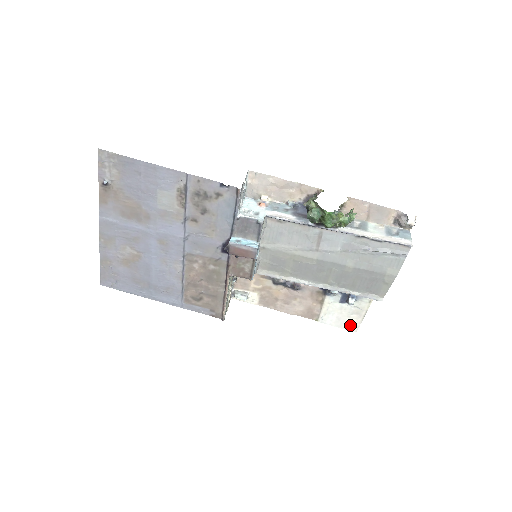
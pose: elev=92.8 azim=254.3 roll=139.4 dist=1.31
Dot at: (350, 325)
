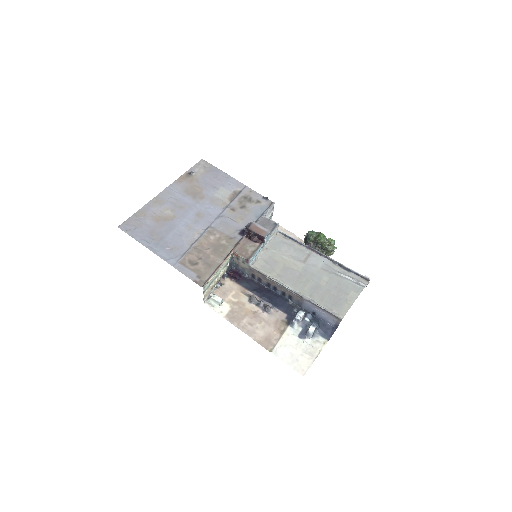
Dot at: (300, 365)
